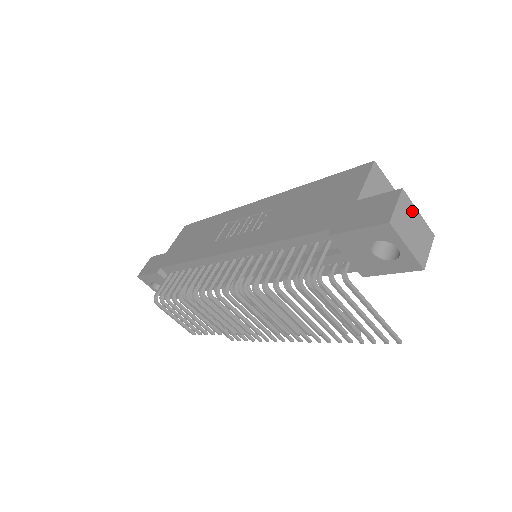
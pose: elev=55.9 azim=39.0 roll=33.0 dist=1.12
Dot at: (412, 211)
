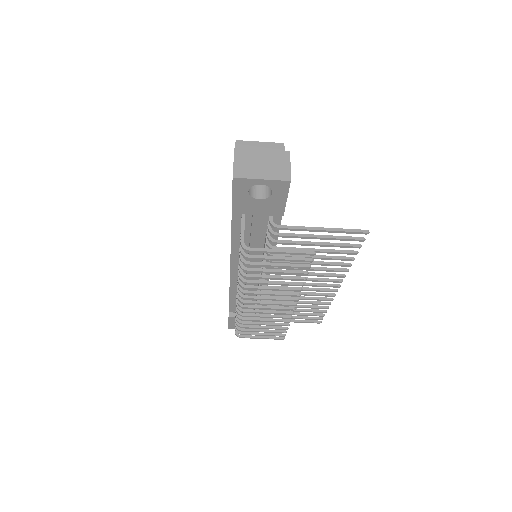
Dot at: (254, 154)
